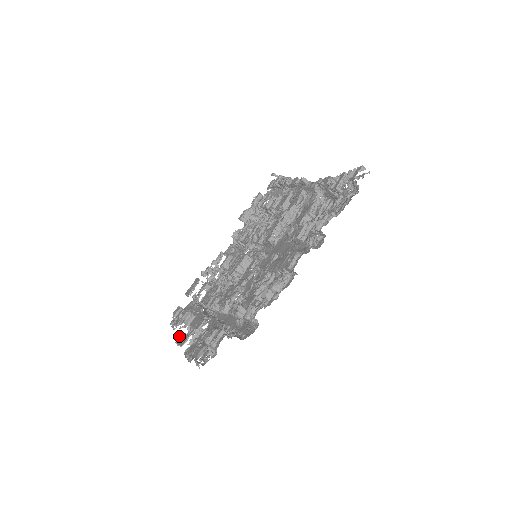
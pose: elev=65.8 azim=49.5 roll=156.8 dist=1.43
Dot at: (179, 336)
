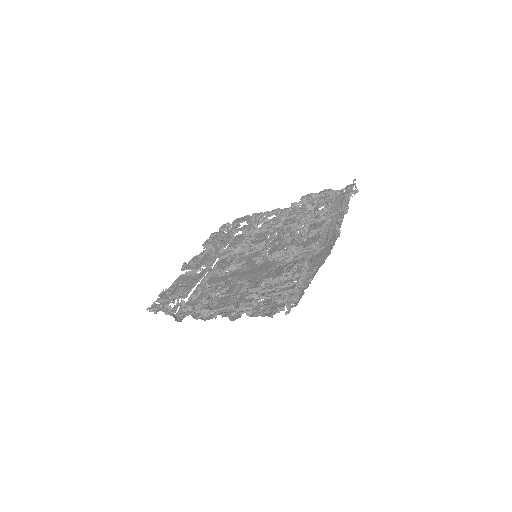
Dot at: (196, 256)
